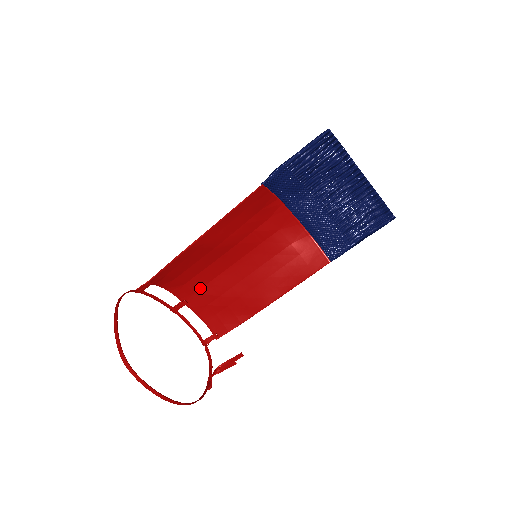
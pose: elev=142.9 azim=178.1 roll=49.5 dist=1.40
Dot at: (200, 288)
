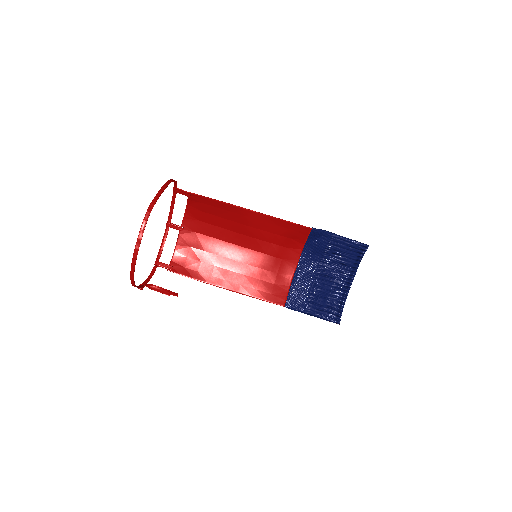
Dot at: (201, 233)
